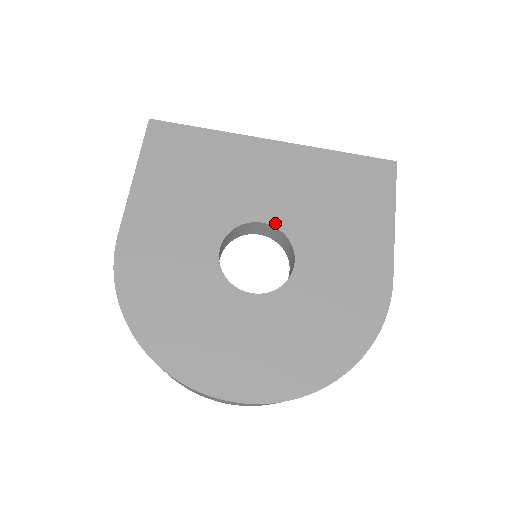
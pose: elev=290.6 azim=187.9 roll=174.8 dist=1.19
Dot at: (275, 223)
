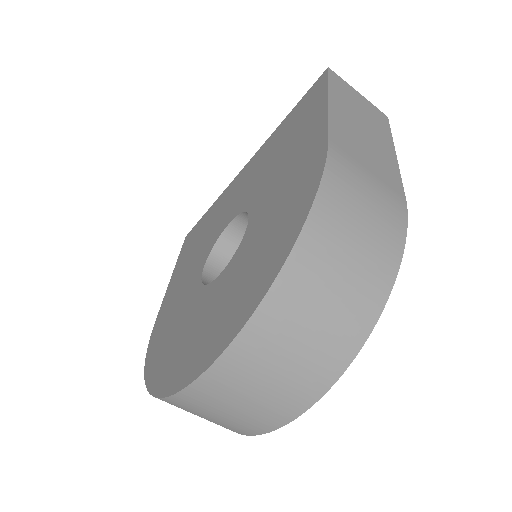
Dot at: (238, 212)
